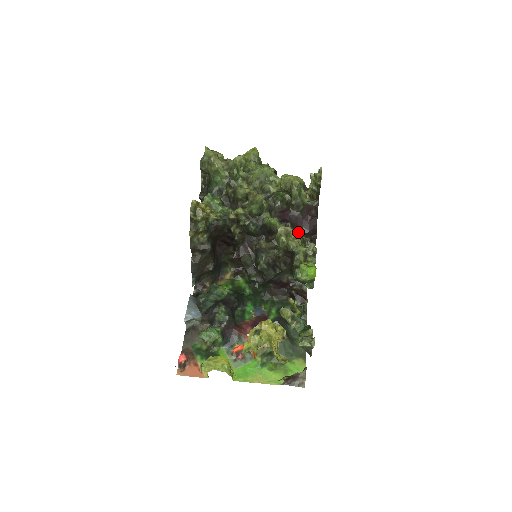
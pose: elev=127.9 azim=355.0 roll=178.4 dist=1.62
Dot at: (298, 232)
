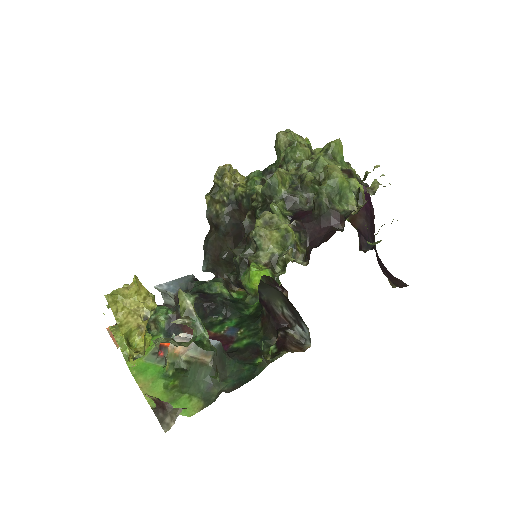
Dot at: (284, 227)
